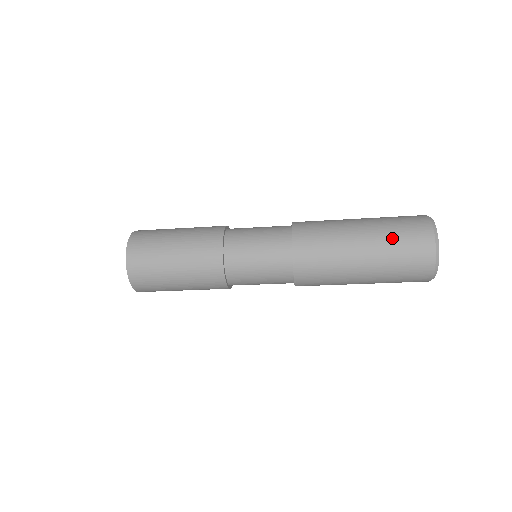
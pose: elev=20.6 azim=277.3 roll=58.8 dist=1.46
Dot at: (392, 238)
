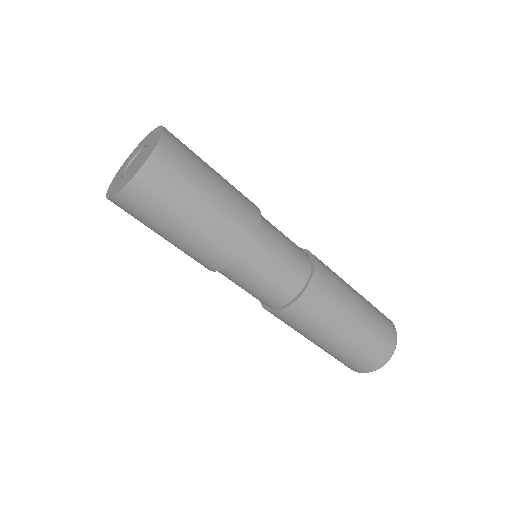
Dot at: occluded
